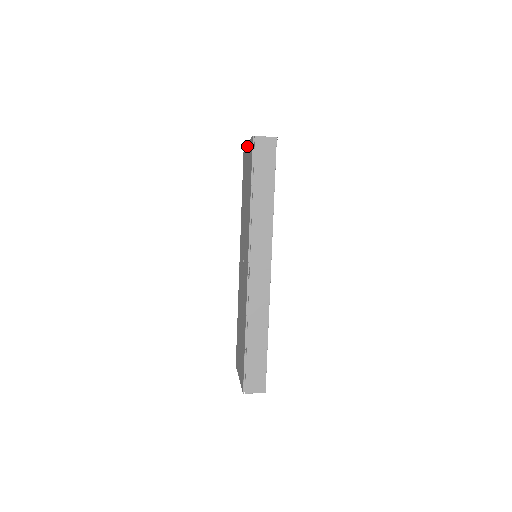
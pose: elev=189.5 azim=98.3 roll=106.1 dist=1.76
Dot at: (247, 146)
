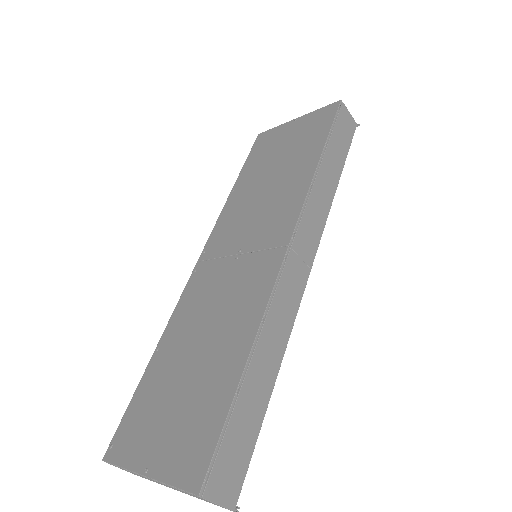
Dot at: (293, 122)
